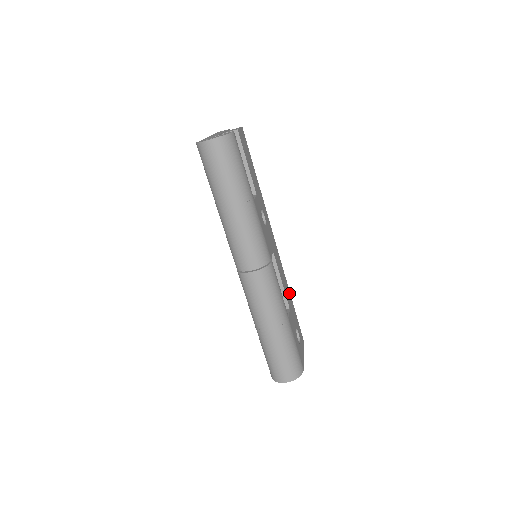
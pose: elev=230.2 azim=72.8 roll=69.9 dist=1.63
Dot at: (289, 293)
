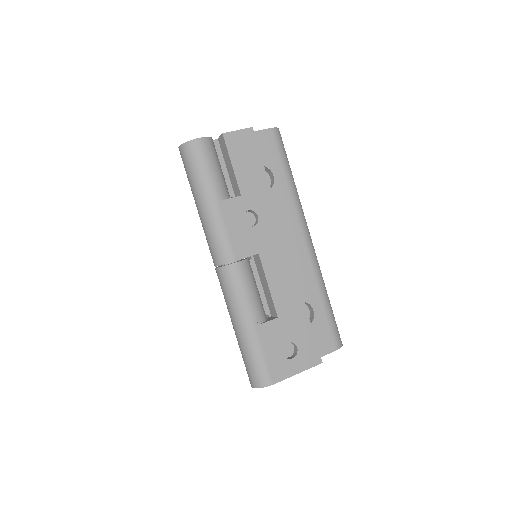
Dot at: (300, 304)
